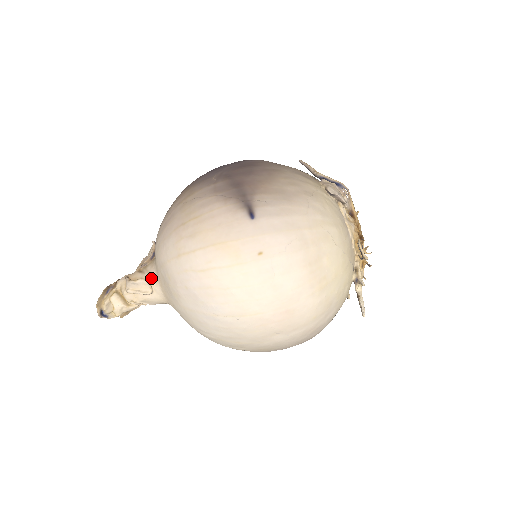
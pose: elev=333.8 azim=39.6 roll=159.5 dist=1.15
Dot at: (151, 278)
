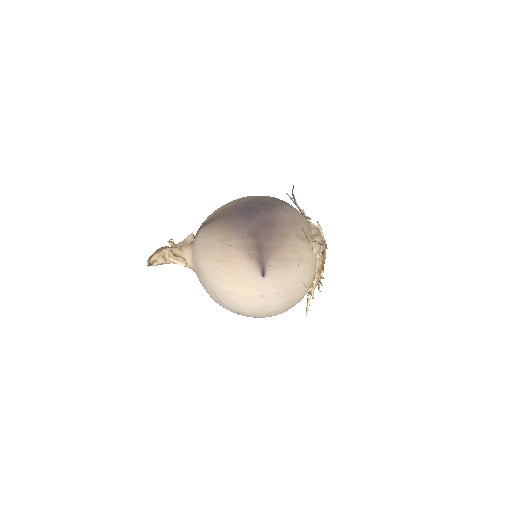
Dot at: (187, 259)
